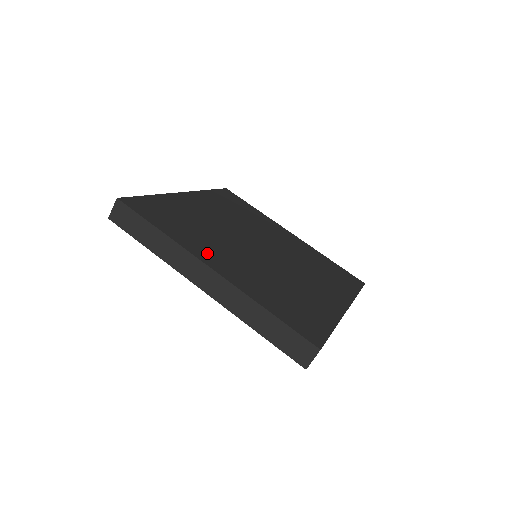
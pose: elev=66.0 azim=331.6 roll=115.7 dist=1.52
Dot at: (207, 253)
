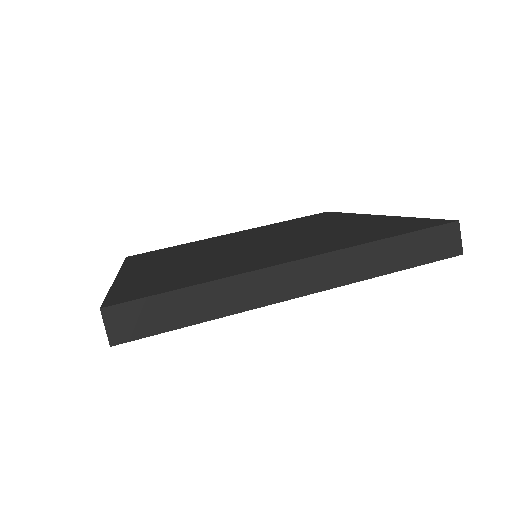
Dot at: (142, 266)
